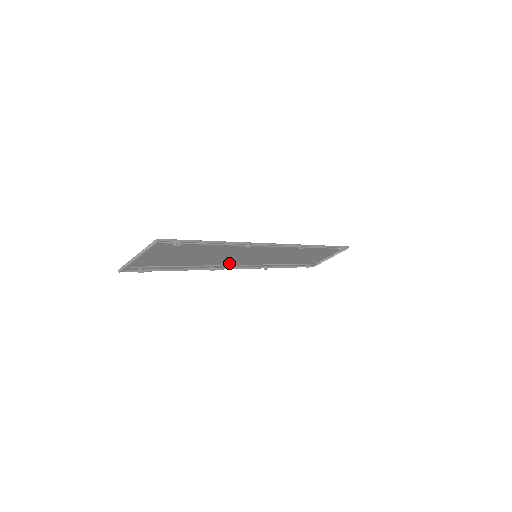
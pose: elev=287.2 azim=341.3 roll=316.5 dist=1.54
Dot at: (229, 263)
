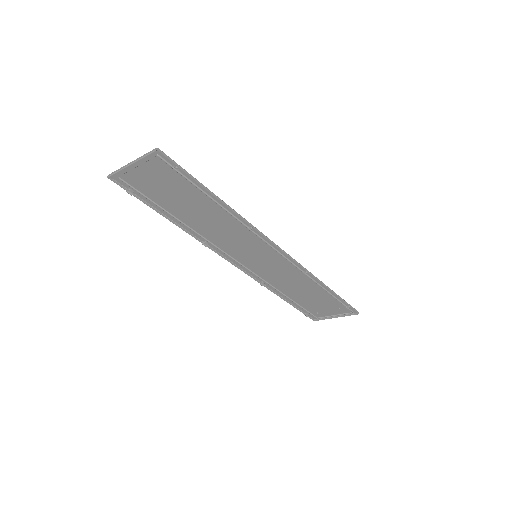
Dot at: (225, 248)
